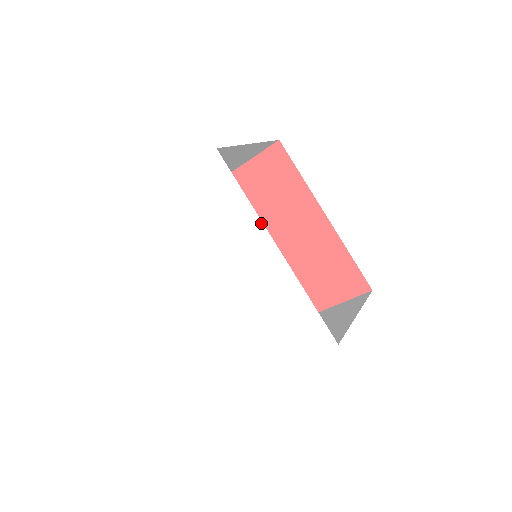
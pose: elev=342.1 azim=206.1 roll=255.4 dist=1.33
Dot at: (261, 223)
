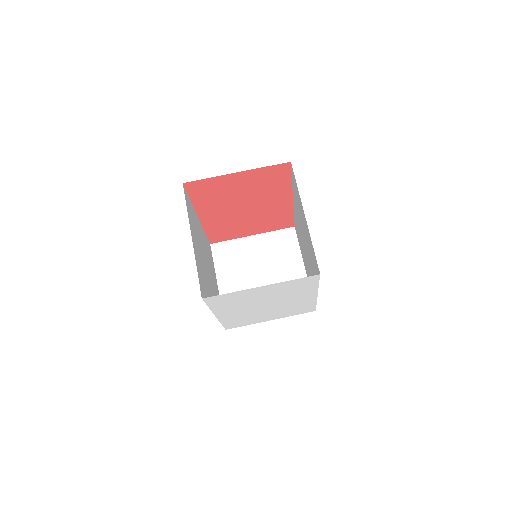
Dot at: (317, 291)
